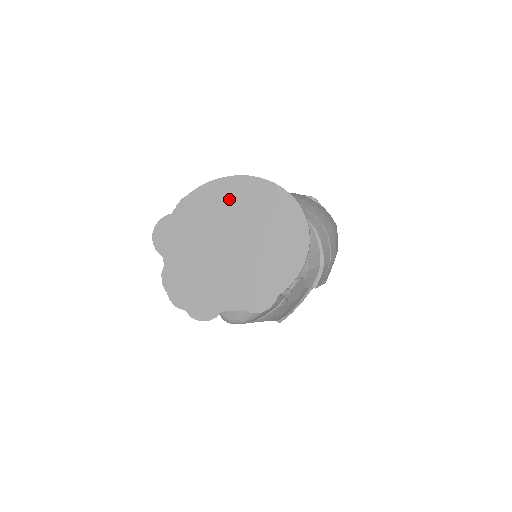
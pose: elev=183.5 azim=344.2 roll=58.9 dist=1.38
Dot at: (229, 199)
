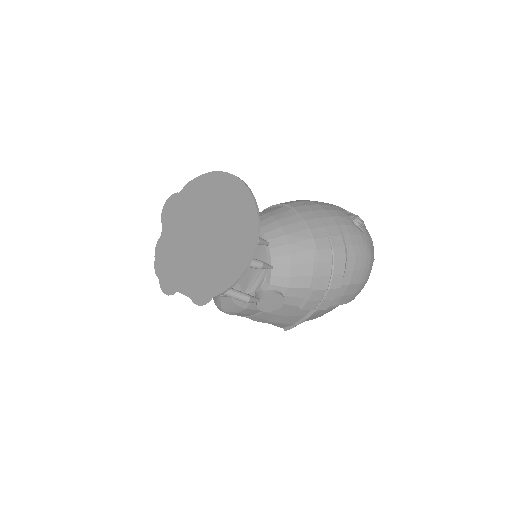
Dot at: (215, 193)
